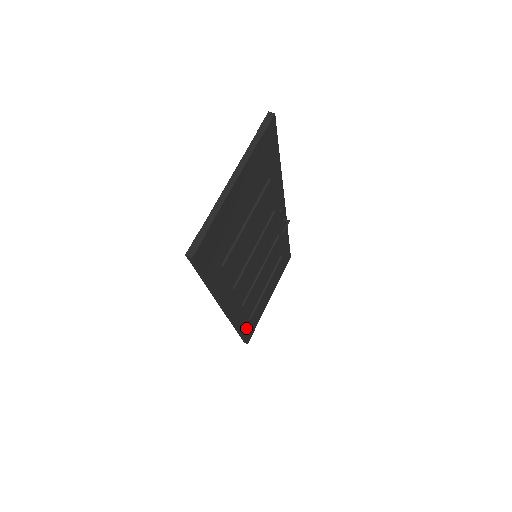
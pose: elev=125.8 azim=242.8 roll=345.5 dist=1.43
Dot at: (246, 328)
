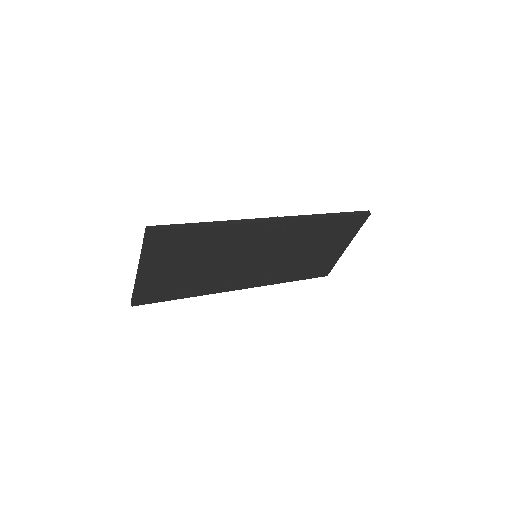
Dot at: (304, 275)
